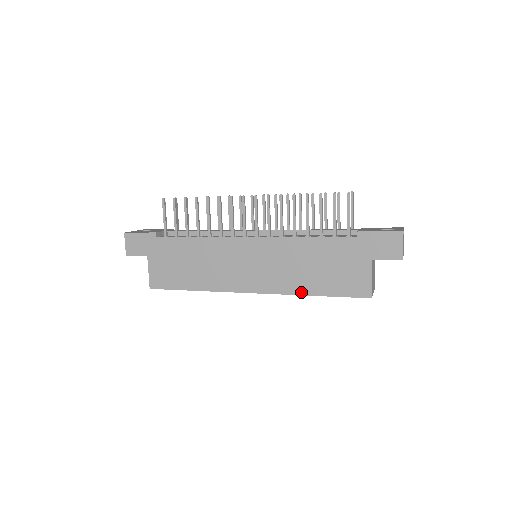
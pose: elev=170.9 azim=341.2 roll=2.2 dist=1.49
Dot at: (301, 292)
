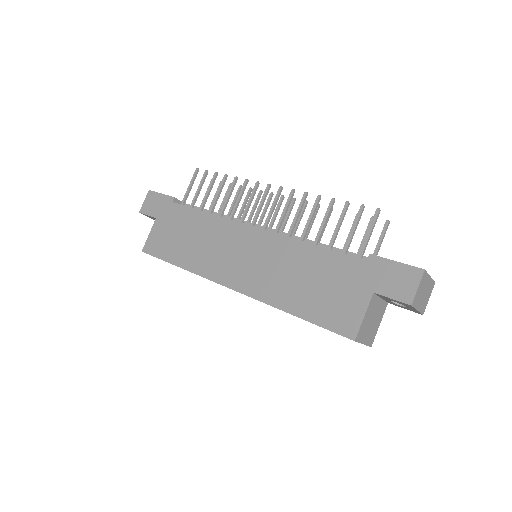
Dot at: (279, 305)
